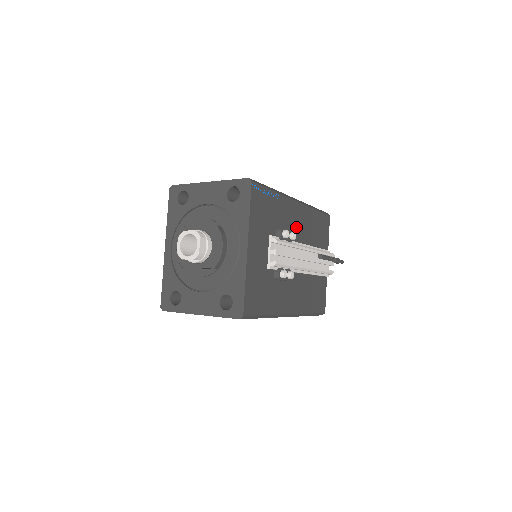
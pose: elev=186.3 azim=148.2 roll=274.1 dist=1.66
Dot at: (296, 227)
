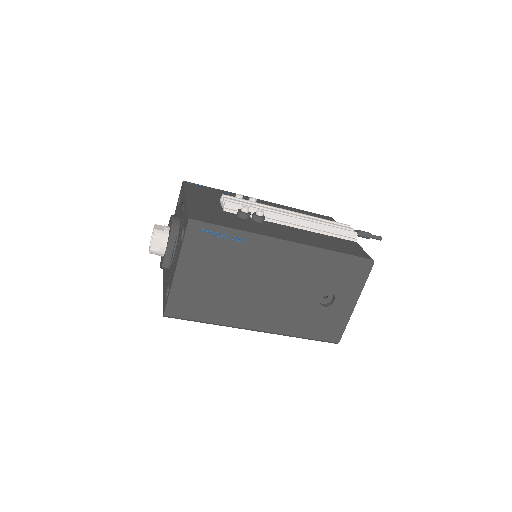
Dot at: occluded
